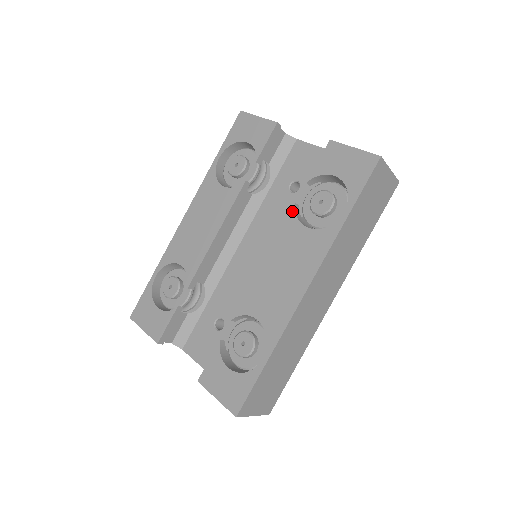
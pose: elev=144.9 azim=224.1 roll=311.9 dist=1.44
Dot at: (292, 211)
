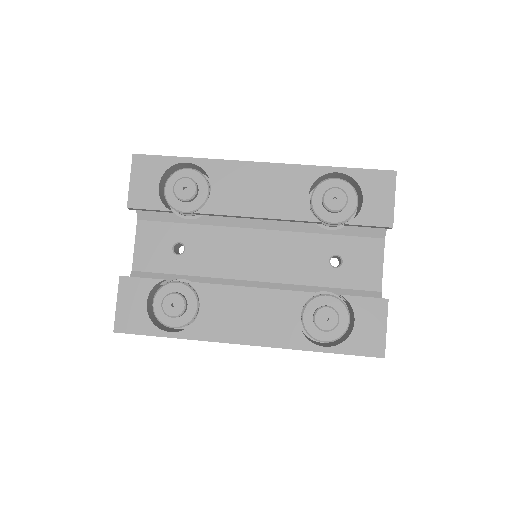
Dot at: (309, 294)
